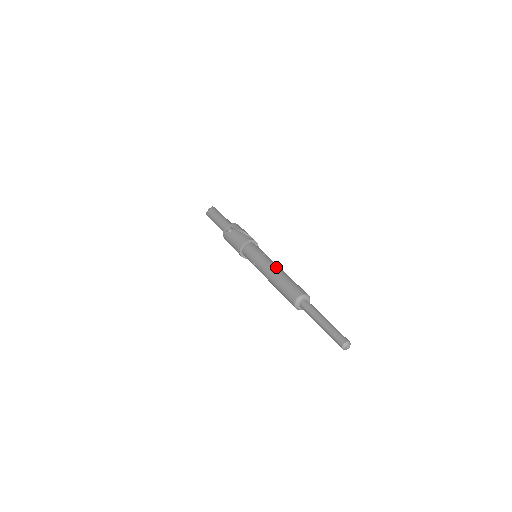
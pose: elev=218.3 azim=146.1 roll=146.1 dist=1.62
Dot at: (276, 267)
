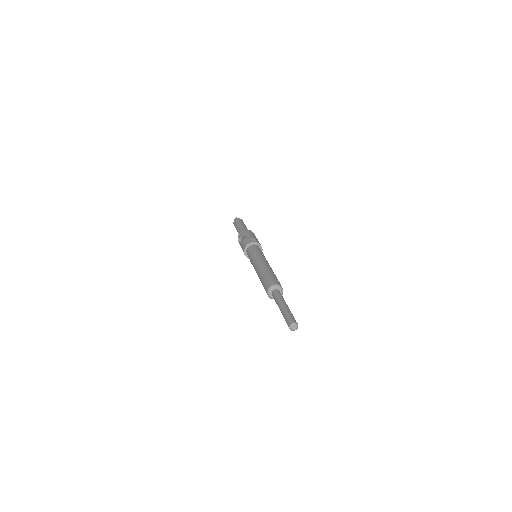
Dot at: (259, 265)
